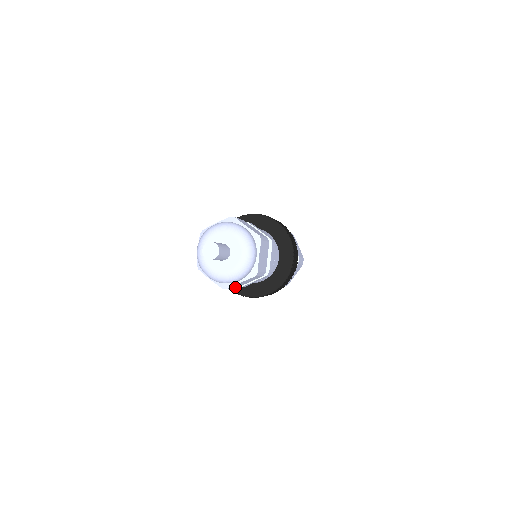
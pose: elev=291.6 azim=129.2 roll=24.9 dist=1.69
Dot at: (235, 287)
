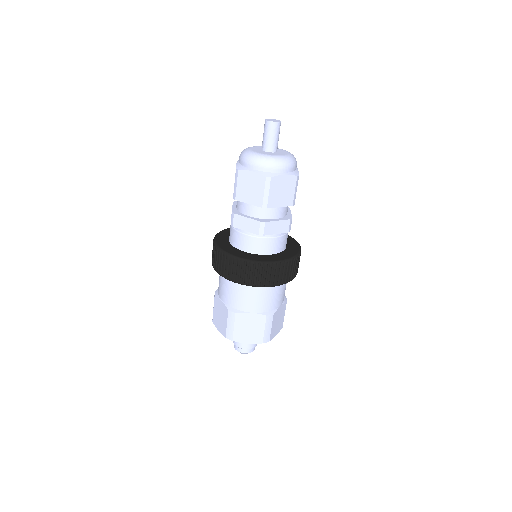
Dot at: (238, 191)
